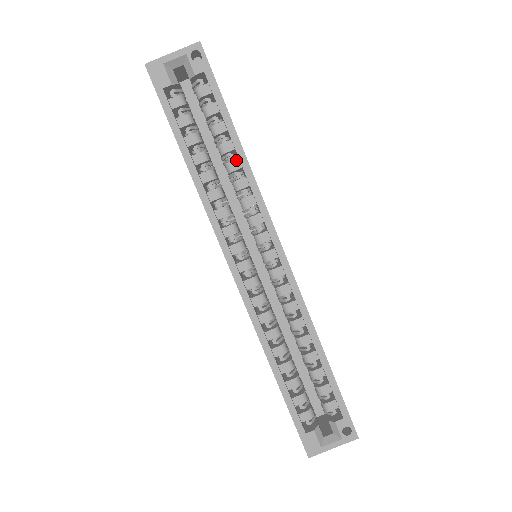
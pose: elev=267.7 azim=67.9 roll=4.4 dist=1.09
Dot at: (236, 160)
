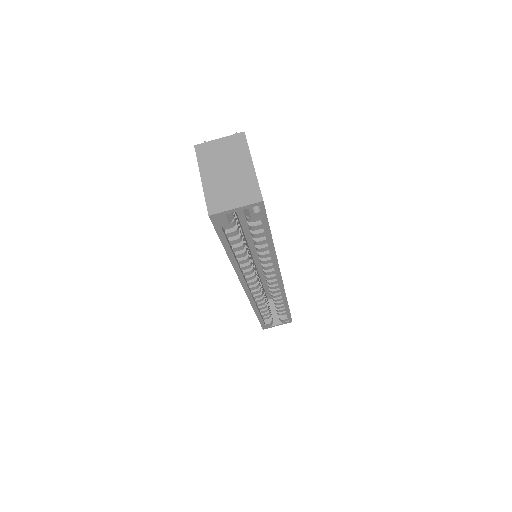
Dot at: (266, 247)
